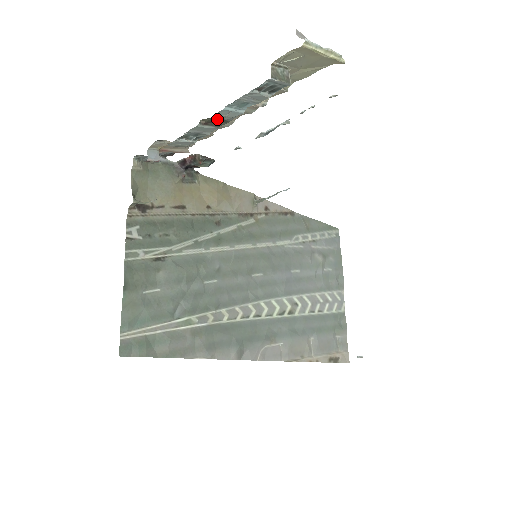
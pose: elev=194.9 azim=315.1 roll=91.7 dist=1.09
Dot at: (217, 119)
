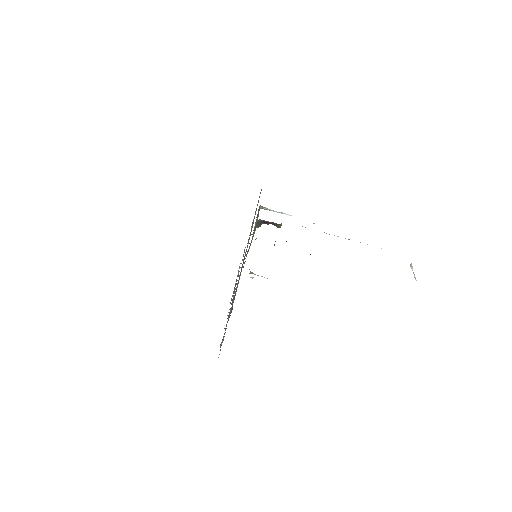
Dot at: occluded
